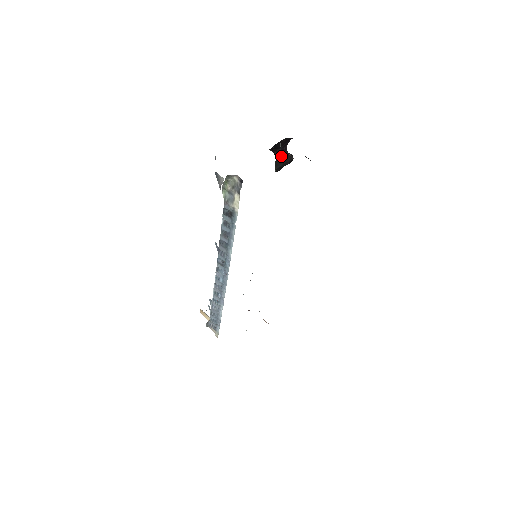
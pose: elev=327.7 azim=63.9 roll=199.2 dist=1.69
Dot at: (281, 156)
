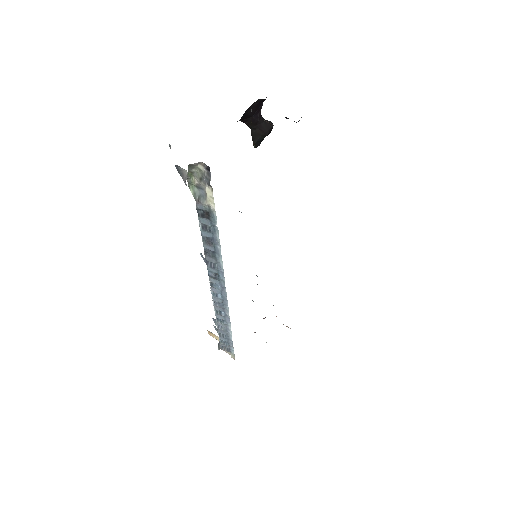
Dot at: (256, 126)
